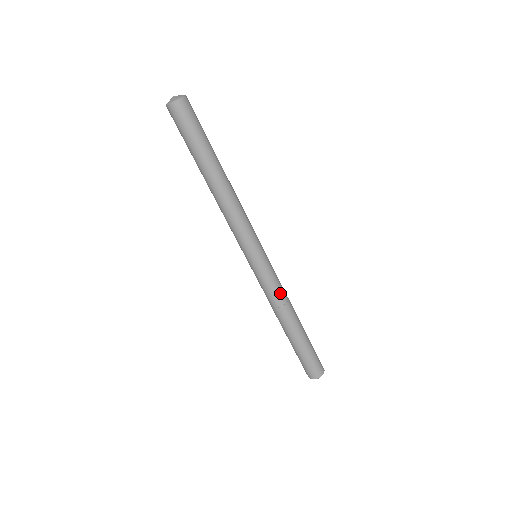
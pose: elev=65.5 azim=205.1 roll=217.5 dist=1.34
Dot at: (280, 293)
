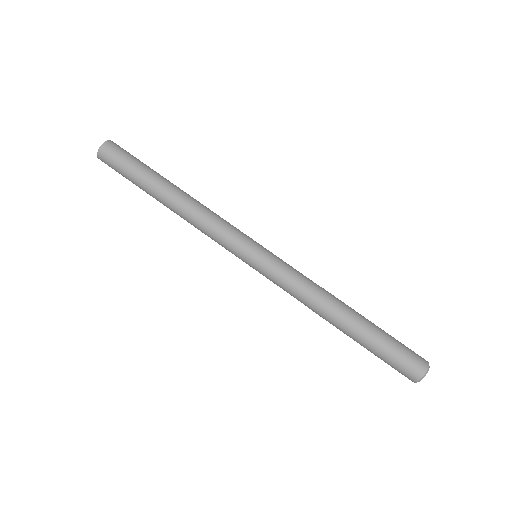
Dot at: (307, 278)
